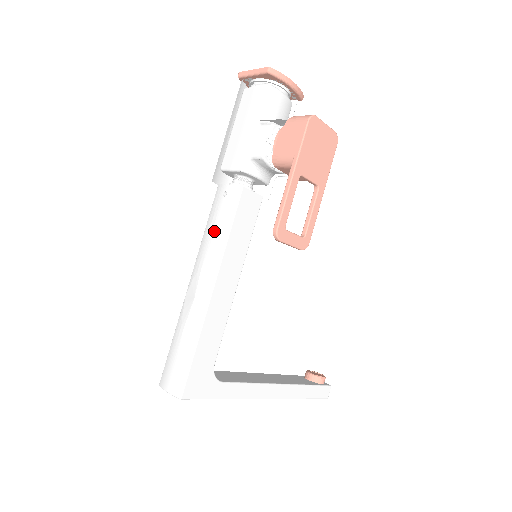
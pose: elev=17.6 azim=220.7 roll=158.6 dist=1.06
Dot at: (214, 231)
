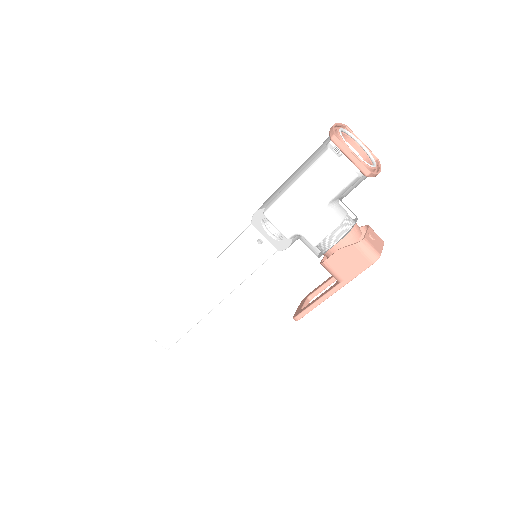
Dot at: (236, 264)
